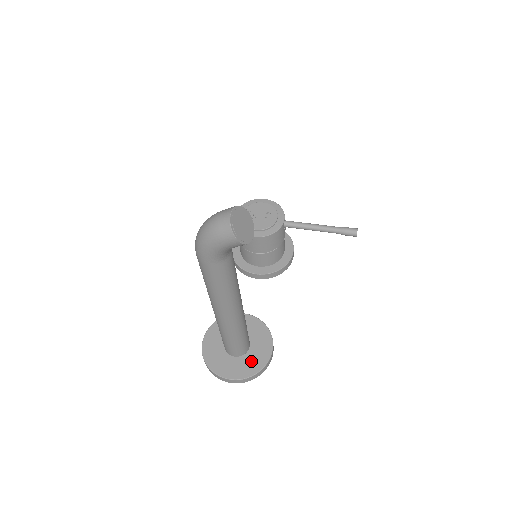
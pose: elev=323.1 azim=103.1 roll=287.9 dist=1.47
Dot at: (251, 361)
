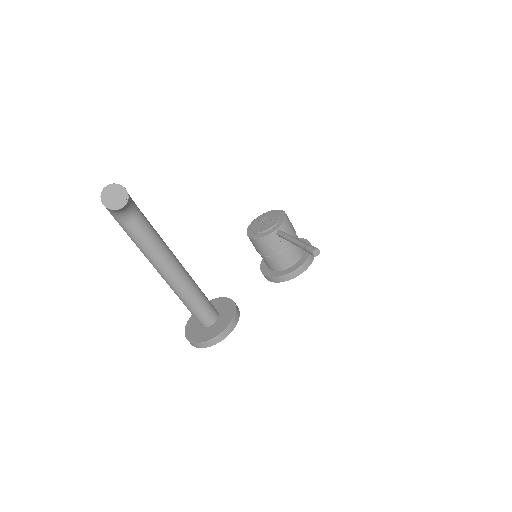
Dot at: (206, 333)
